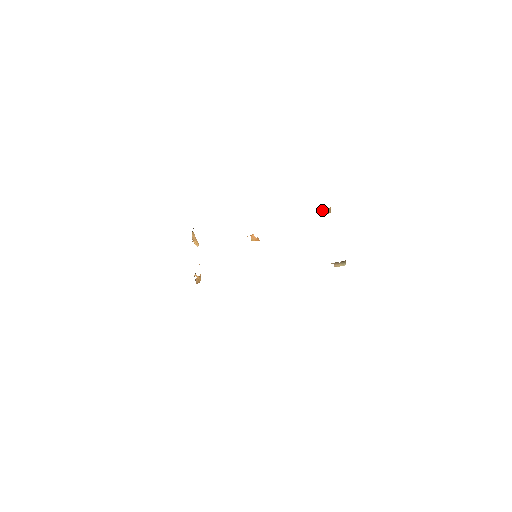
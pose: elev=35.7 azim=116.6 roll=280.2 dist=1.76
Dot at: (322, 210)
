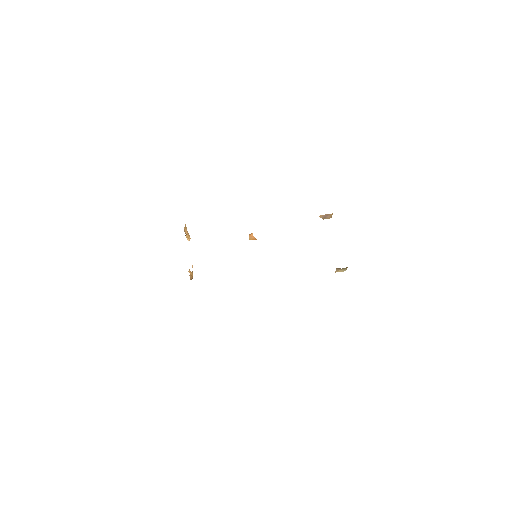
Dot at: (324, 215)
